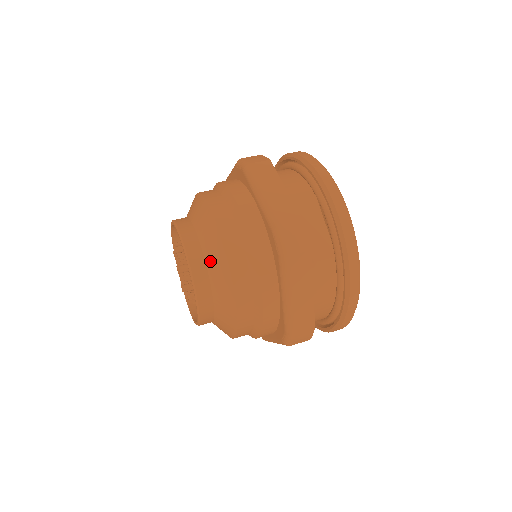
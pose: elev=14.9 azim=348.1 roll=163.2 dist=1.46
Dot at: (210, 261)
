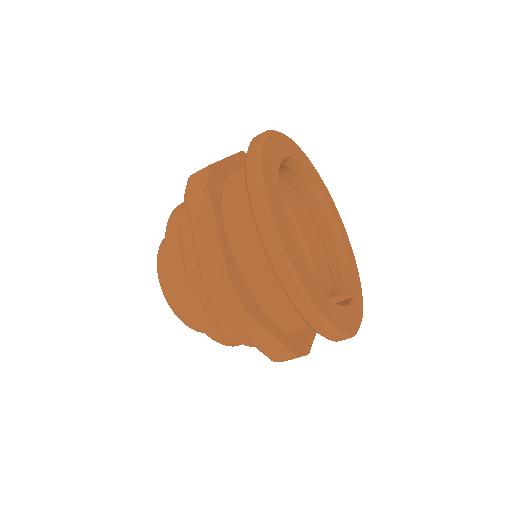
Dot at: occluded
